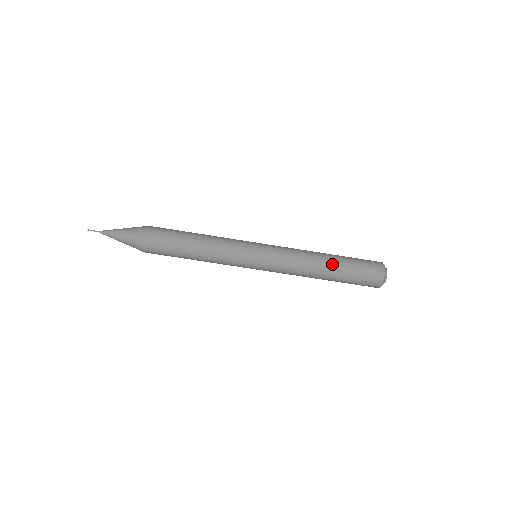
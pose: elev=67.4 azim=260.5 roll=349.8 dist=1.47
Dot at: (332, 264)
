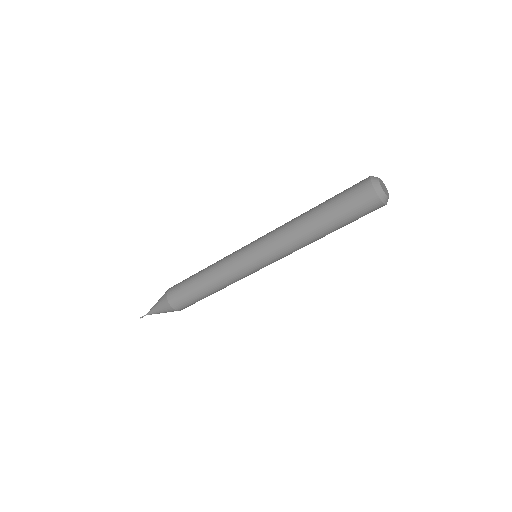
Dot at: (324, 230)
